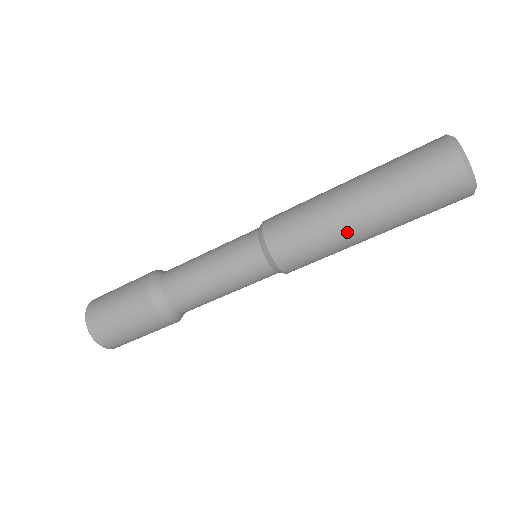
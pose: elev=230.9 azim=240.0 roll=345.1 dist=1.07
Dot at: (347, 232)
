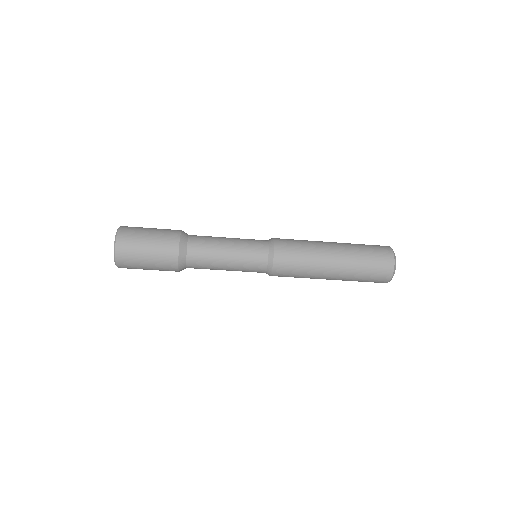
Dot at: occluded
